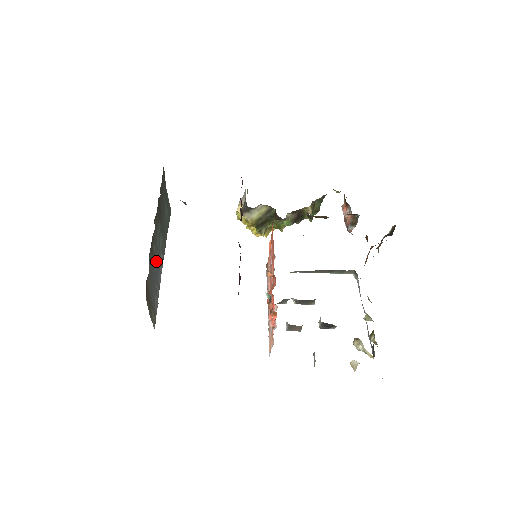
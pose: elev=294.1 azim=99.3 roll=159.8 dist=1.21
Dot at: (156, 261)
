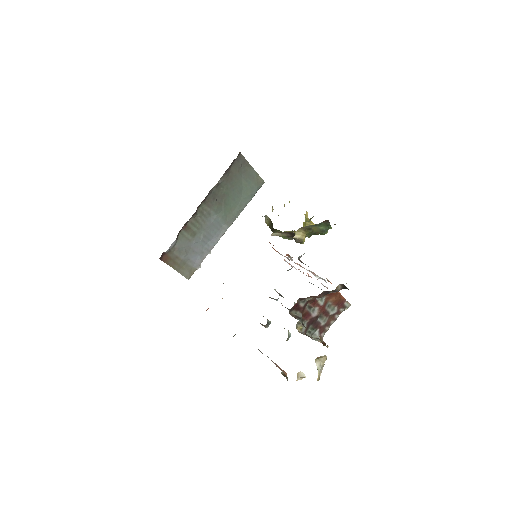
Dot at: (206, 233)
